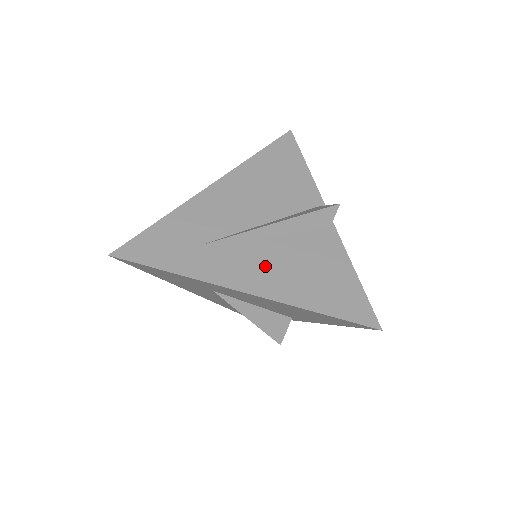
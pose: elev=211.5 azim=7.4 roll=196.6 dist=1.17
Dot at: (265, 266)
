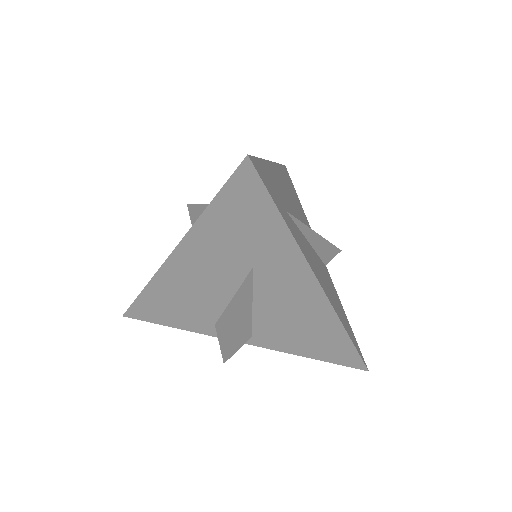
Dot at: (318, 269)
